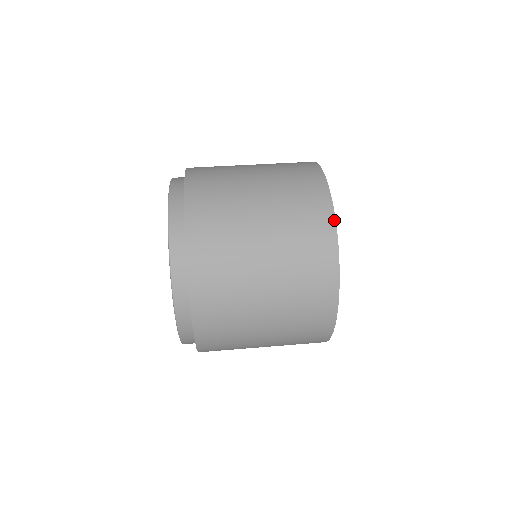
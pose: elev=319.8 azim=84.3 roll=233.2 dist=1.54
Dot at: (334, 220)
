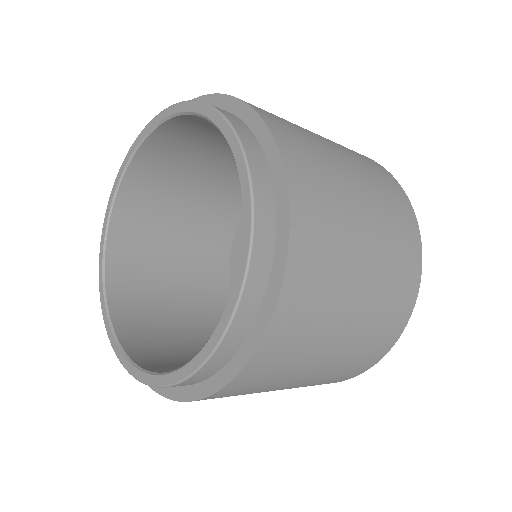
Dot at: occluded
